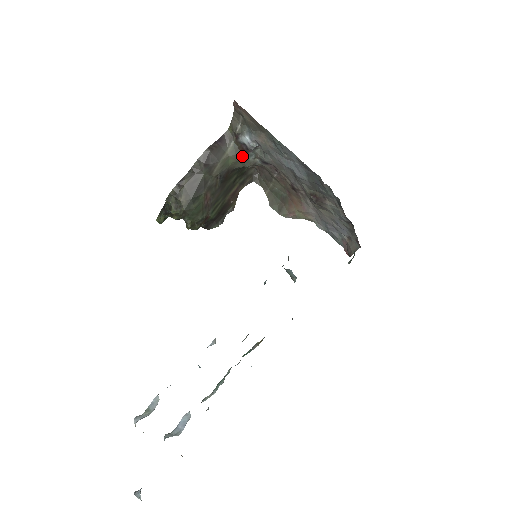
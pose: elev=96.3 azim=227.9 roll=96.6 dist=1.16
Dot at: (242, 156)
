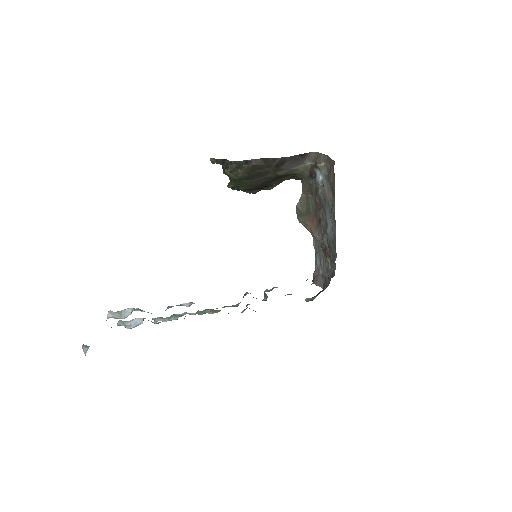
Dot at: (307, 176)
